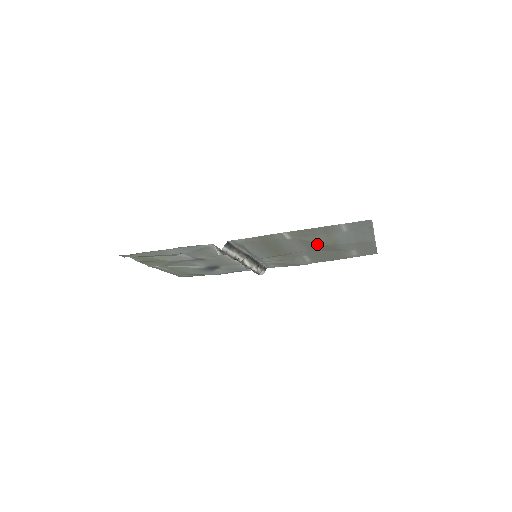
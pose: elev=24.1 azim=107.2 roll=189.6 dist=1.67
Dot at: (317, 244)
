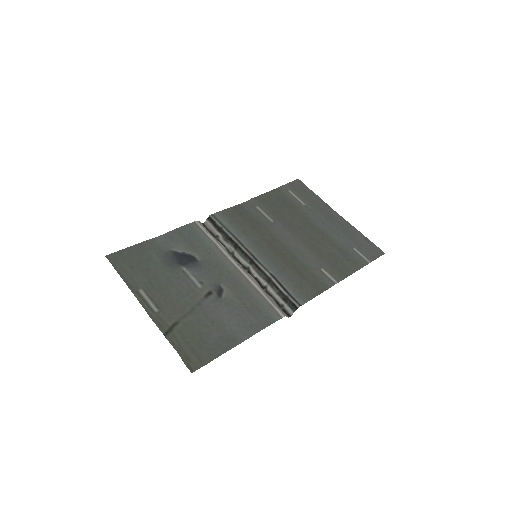
Dot at: (316, 242)
